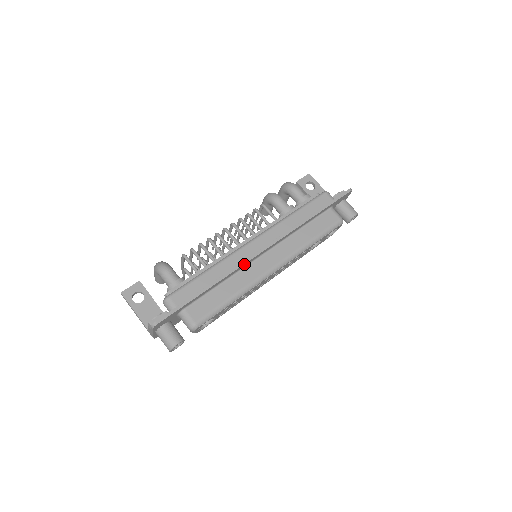
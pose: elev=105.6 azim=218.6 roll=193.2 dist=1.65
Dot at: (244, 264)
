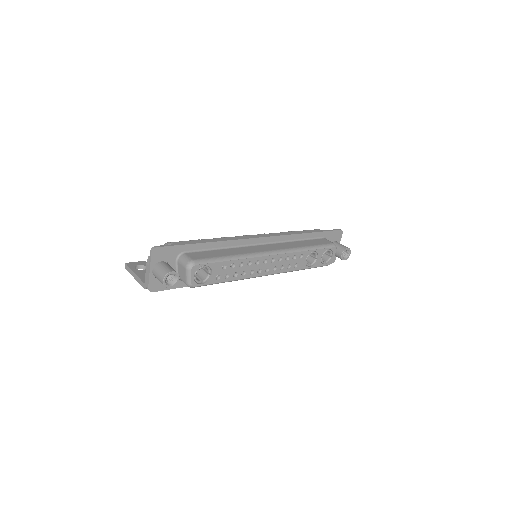
Dot at: (244, 240)
